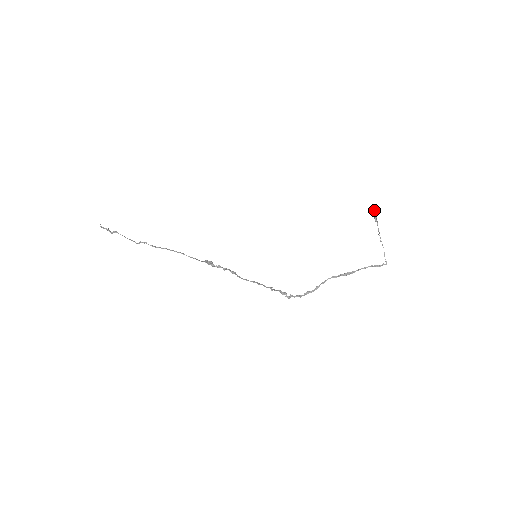
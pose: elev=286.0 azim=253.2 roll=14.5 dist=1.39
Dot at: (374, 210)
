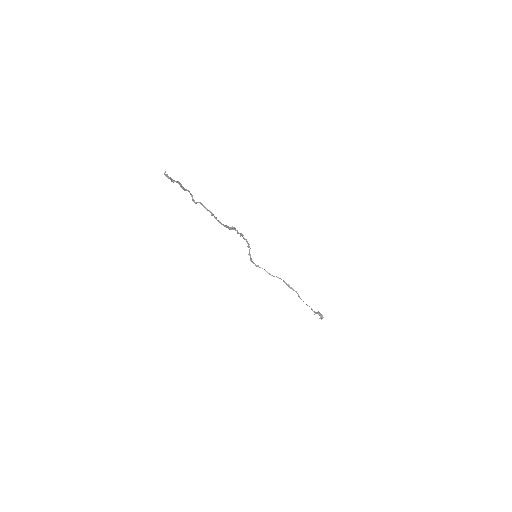
Dot at: (320, 316)
